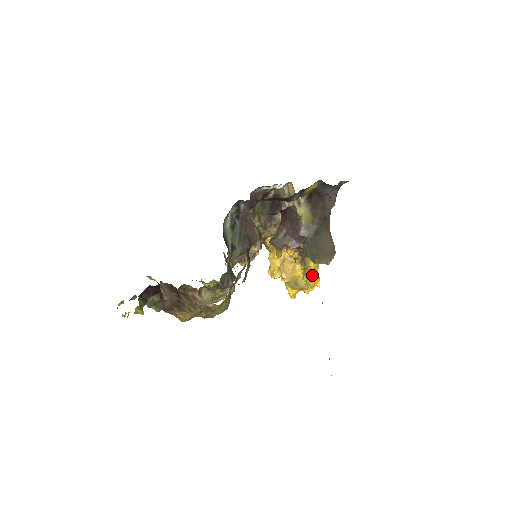
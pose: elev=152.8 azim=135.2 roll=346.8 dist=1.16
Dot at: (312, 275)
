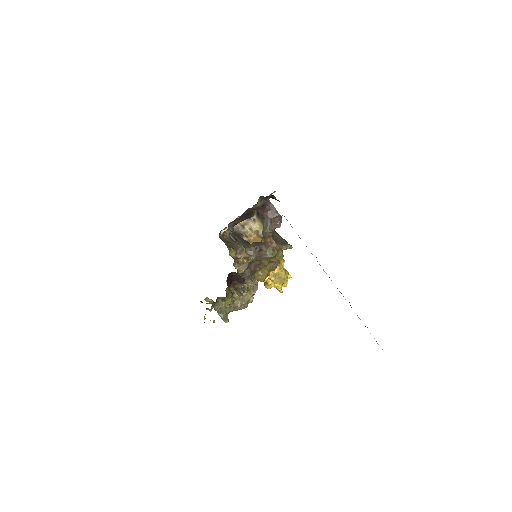
Dot at: occluded
